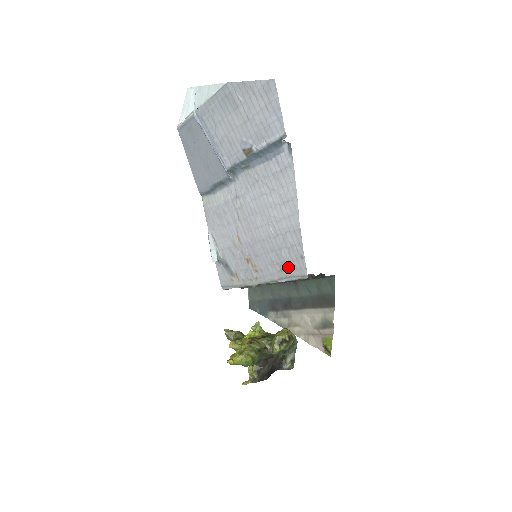
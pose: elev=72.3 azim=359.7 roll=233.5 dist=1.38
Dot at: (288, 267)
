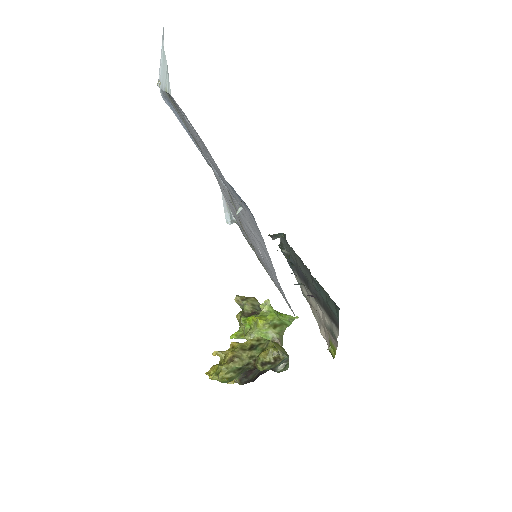
Dot at: occluded
